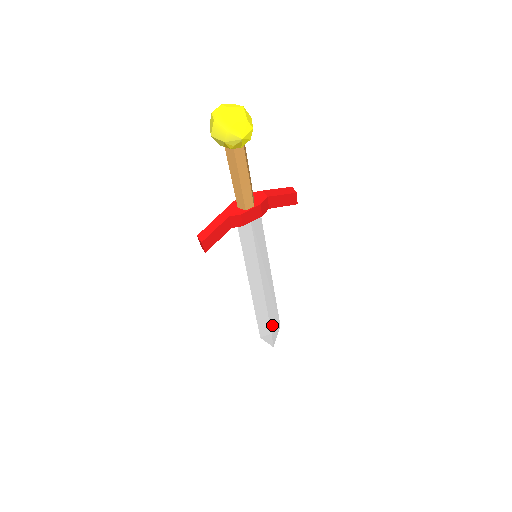
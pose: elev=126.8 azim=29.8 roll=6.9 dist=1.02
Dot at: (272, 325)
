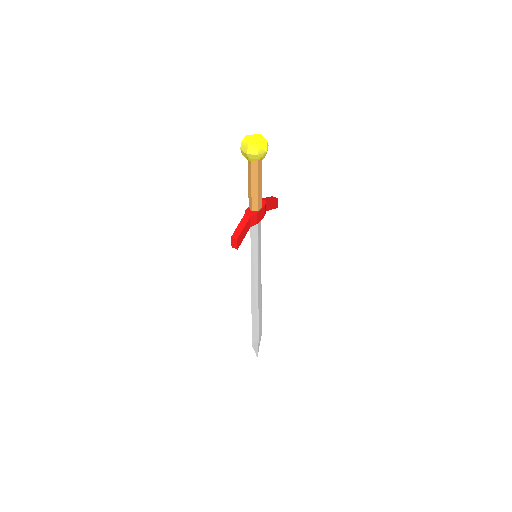
Dot at: (259, 330)
